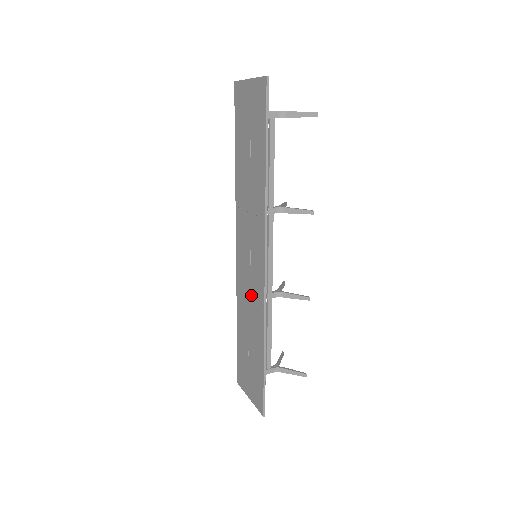
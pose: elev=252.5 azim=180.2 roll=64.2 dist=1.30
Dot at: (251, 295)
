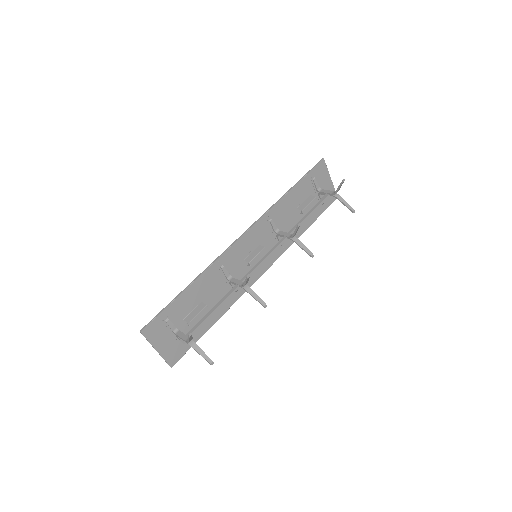
Dot at: (230, 273)
